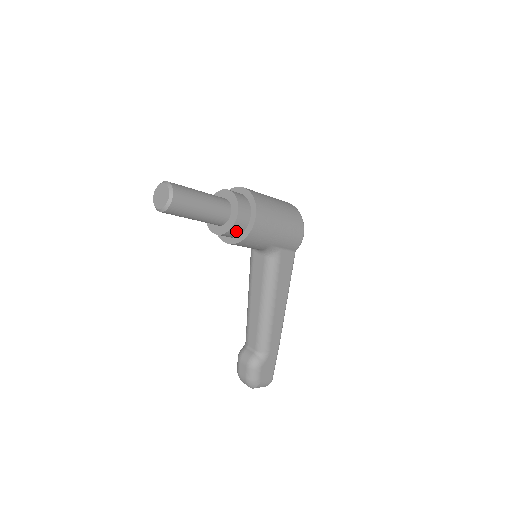
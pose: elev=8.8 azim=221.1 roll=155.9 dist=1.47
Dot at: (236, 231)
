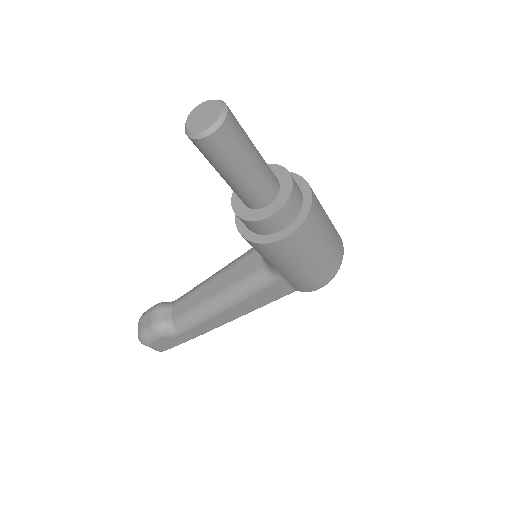
Dot at: (253, 227)
